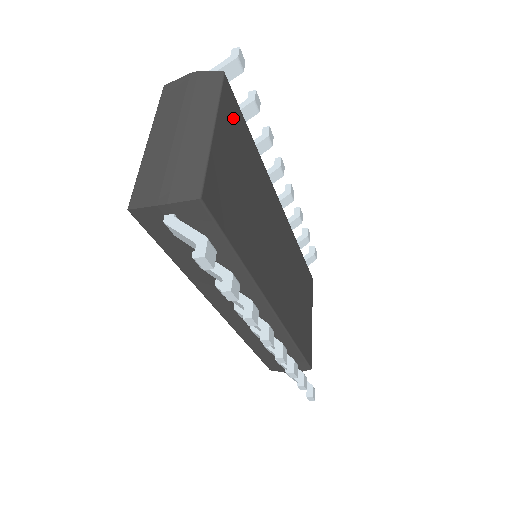
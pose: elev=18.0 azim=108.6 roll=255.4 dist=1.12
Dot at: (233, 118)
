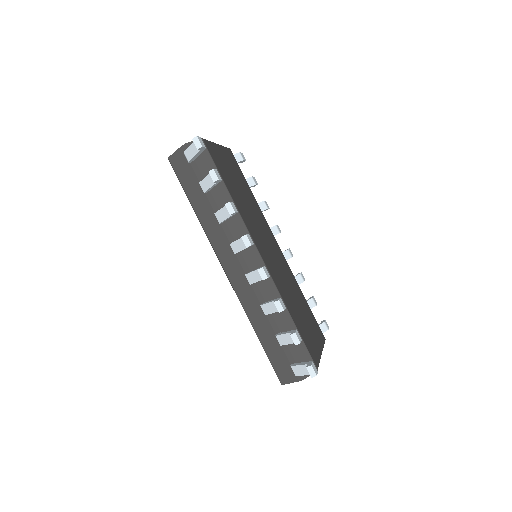
Dot at: (234, 163)
